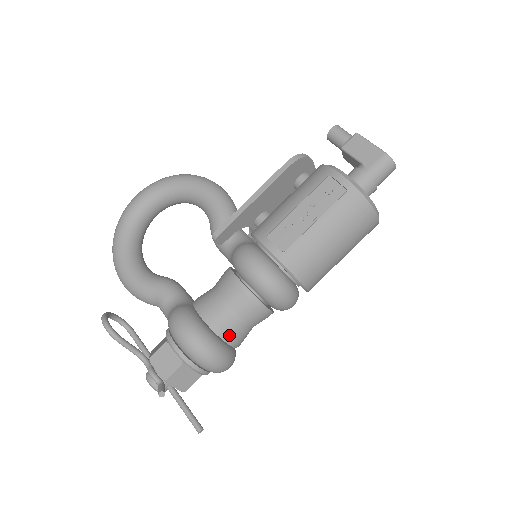
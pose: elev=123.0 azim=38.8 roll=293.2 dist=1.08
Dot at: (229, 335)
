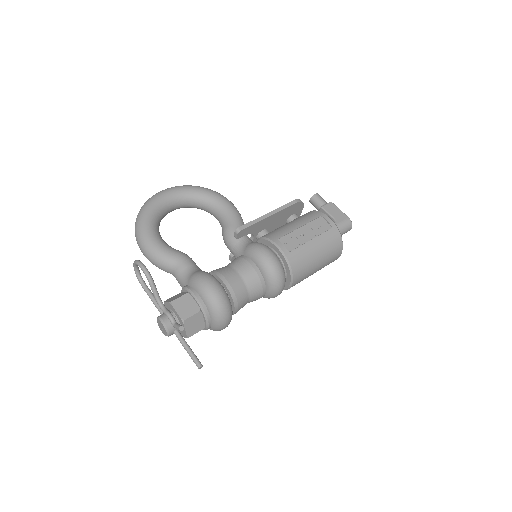
Dot at: (238, 299)
